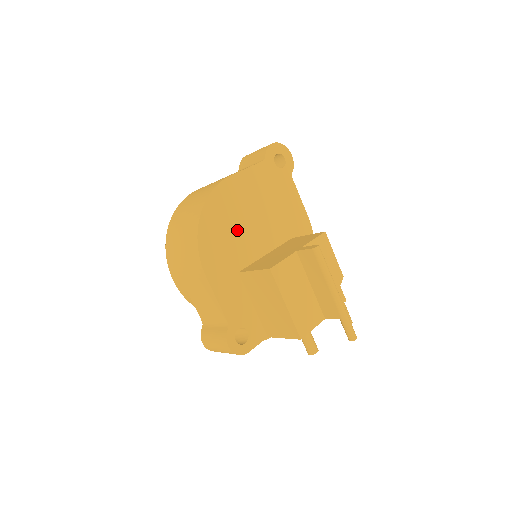
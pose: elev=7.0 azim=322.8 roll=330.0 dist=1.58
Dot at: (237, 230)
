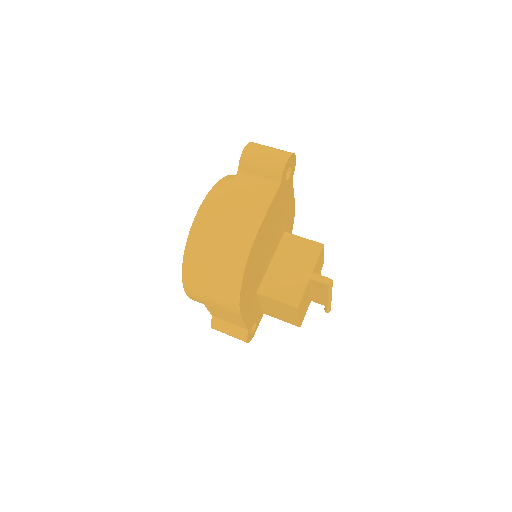
Dot at: (259, 264)
